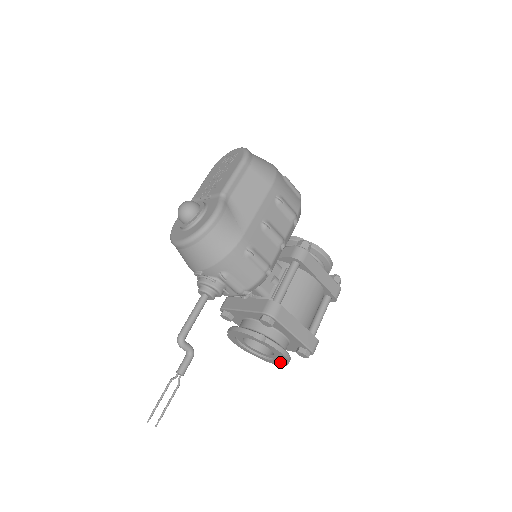
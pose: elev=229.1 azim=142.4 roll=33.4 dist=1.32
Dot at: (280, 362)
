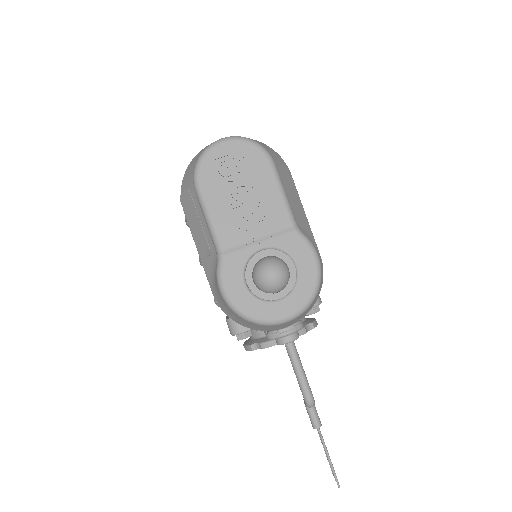
Dot at: occluded
